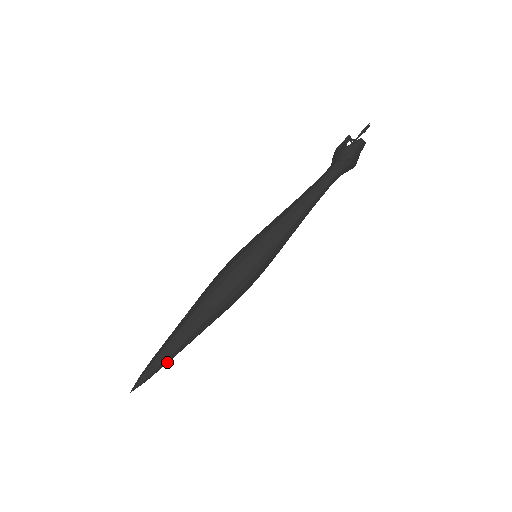
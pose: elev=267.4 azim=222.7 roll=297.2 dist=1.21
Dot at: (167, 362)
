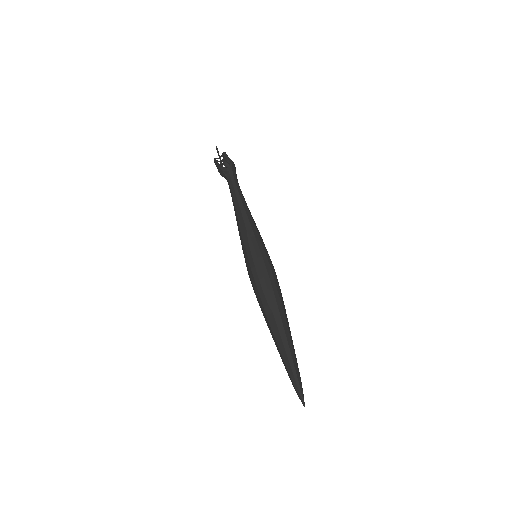
Dot at: occluded
